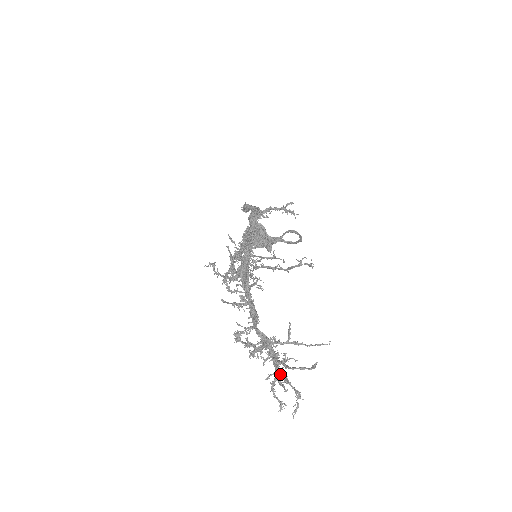
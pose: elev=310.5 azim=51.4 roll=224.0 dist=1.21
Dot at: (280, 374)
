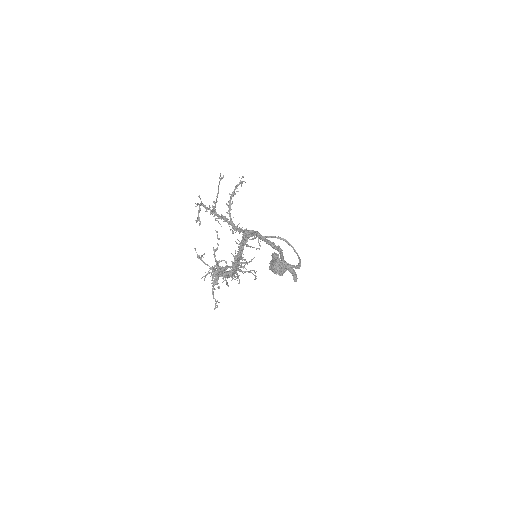
Dot at: (215, 273)
